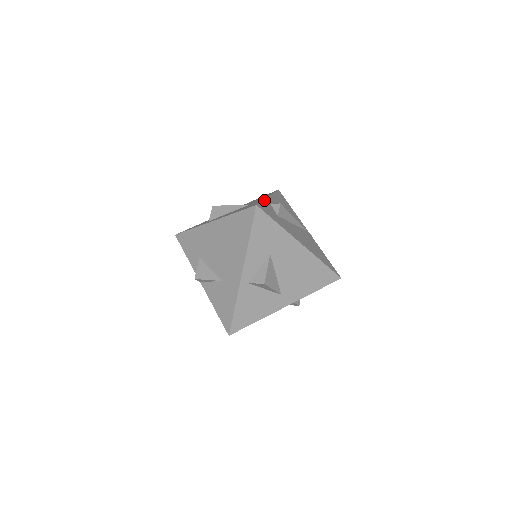
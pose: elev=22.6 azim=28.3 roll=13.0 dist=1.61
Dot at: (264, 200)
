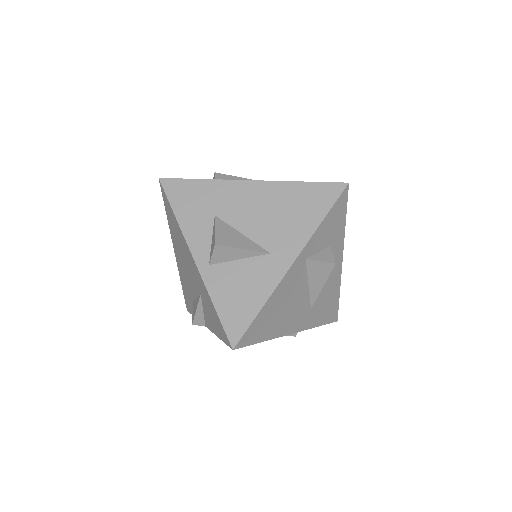
Dot at: occluded
